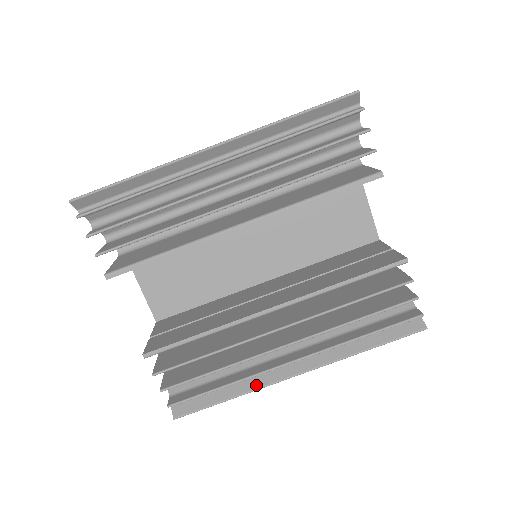
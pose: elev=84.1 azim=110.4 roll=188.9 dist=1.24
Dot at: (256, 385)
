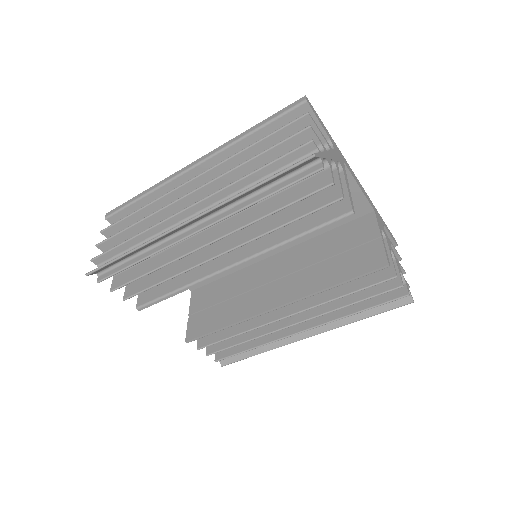
Dot at: (276, 345)
